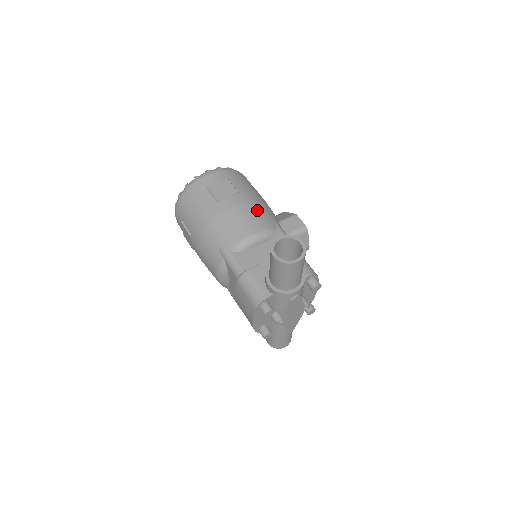
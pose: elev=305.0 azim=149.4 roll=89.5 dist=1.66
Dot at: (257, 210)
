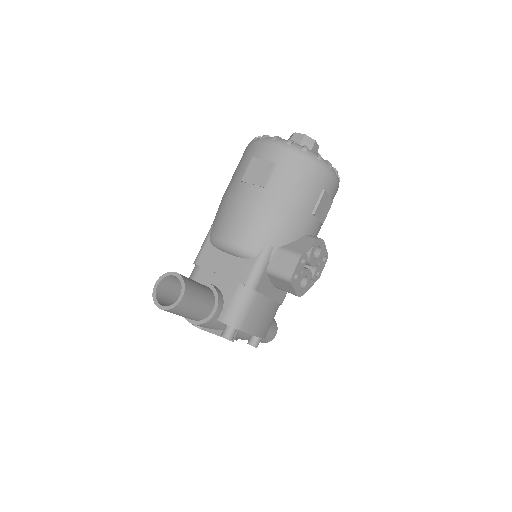
Dot at: (259, 220)
